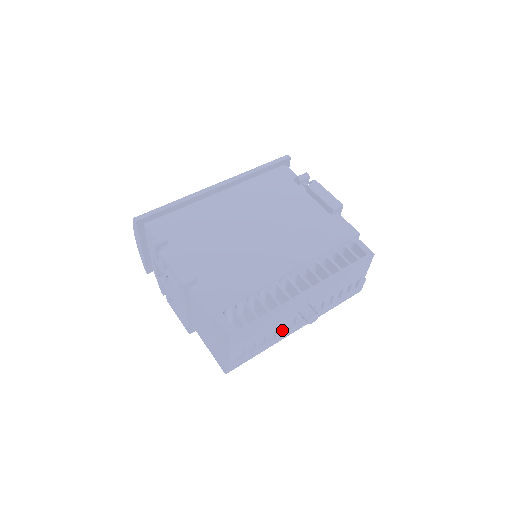
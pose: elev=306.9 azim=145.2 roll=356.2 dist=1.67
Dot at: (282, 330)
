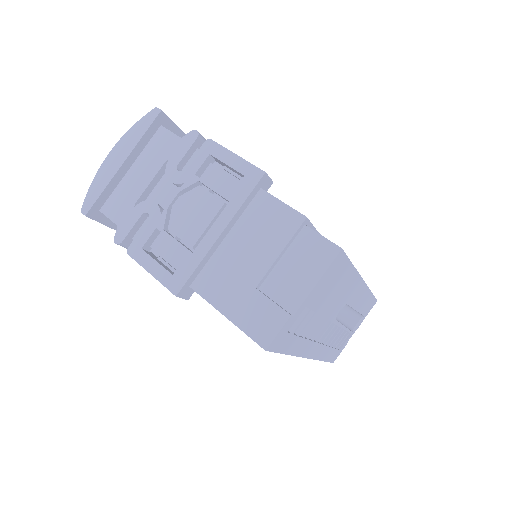
Dot at: occluded
